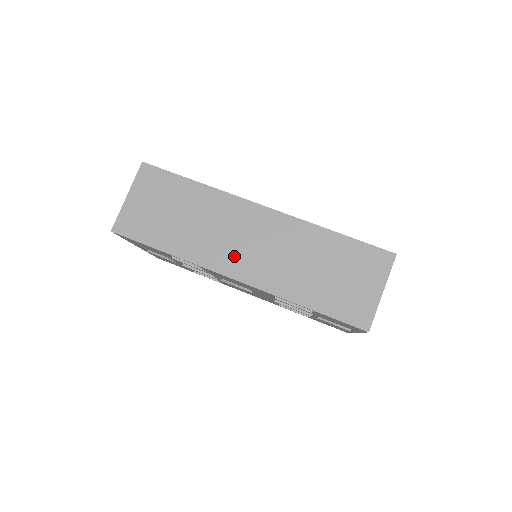
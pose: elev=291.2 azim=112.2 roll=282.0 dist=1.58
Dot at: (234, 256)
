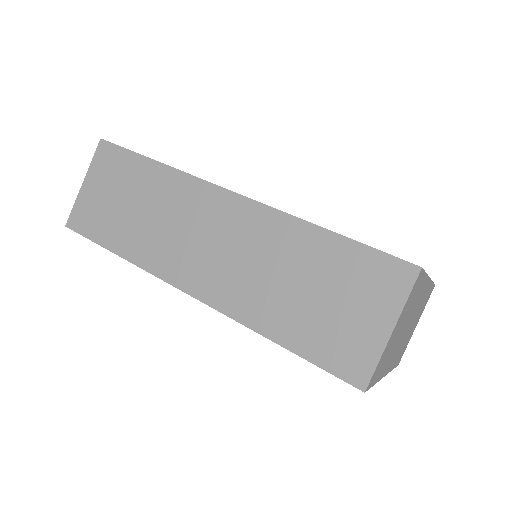
Dot at: (189, 261)
